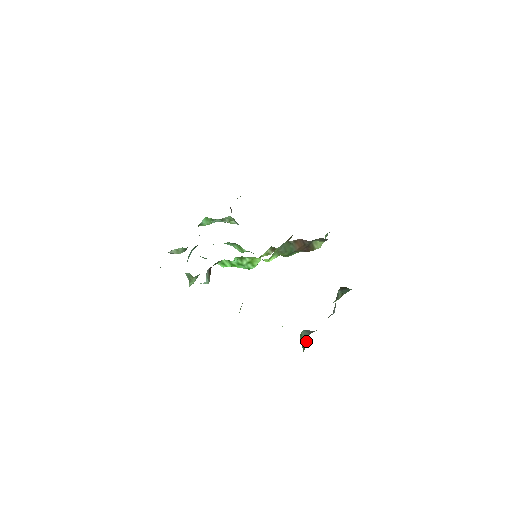
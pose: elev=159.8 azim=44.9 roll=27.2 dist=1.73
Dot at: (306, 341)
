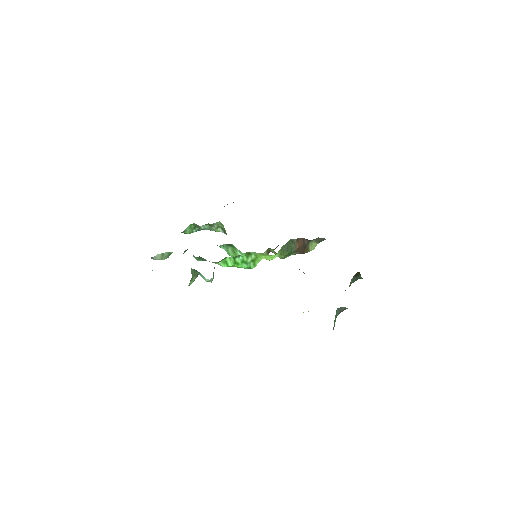
Dot at: (335, 321)
